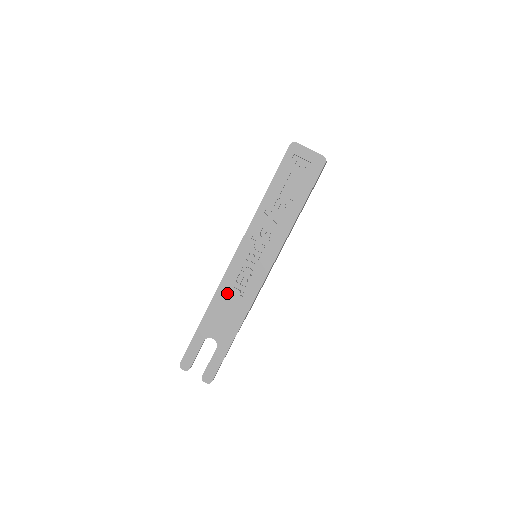
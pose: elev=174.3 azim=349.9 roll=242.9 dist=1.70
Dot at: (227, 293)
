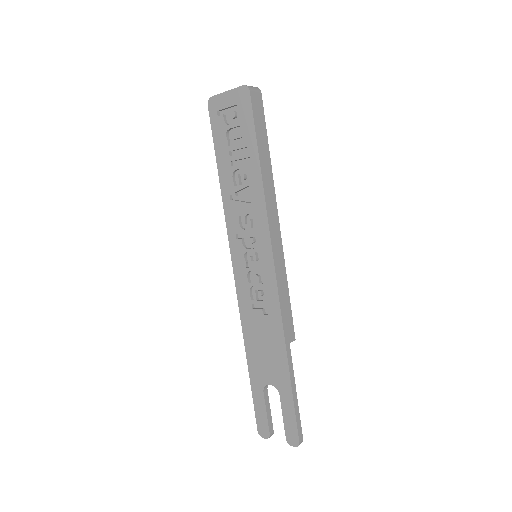
Dot at: (251, 319)
